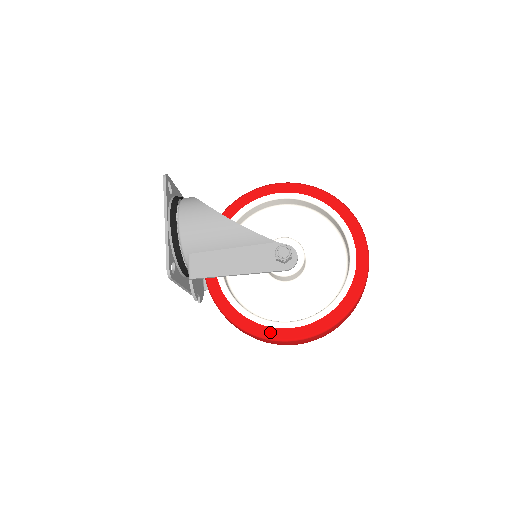
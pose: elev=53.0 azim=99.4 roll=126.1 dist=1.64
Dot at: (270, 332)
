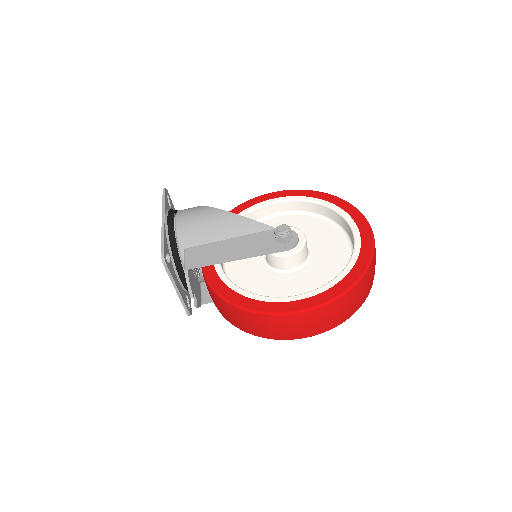
Dot at: (274, 307)
